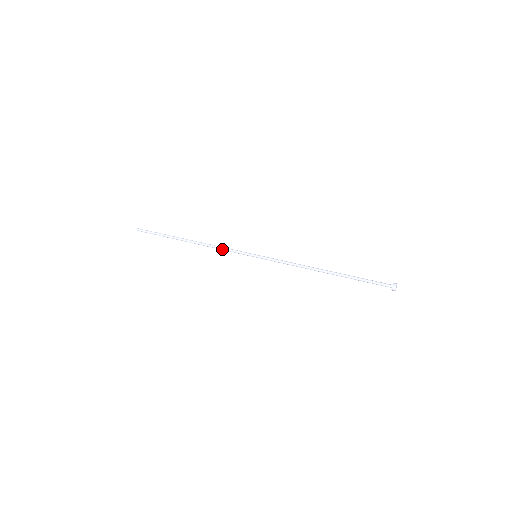
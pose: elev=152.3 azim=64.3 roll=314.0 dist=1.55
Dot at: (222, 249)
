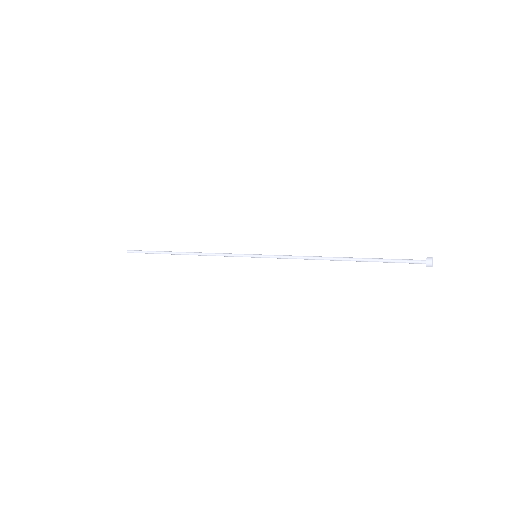
Dot at: (217, 255)
